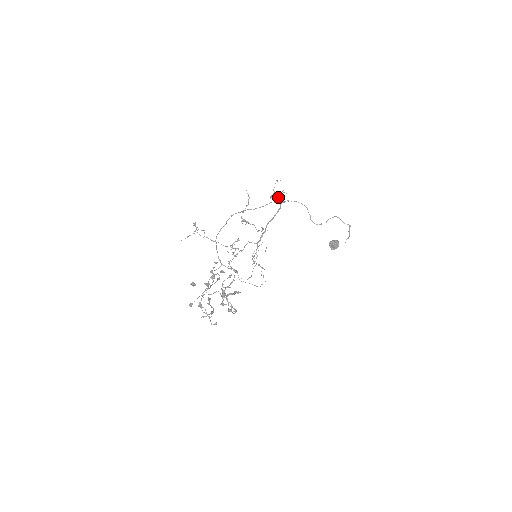
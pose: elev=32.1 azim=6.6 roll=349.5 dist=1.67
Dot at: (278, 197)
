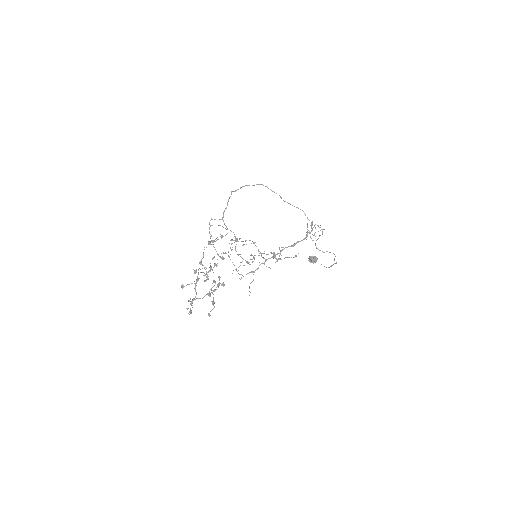
Dot at: occluded
